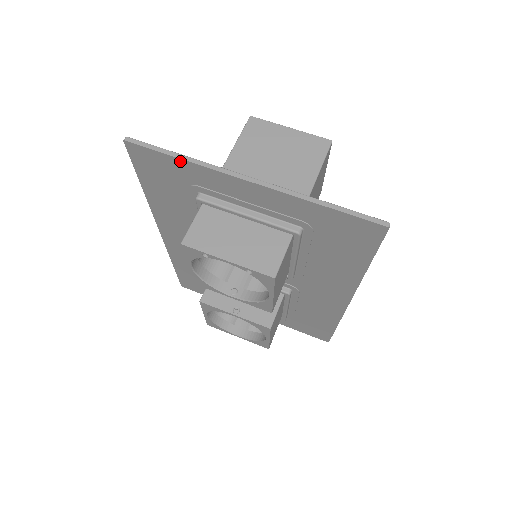
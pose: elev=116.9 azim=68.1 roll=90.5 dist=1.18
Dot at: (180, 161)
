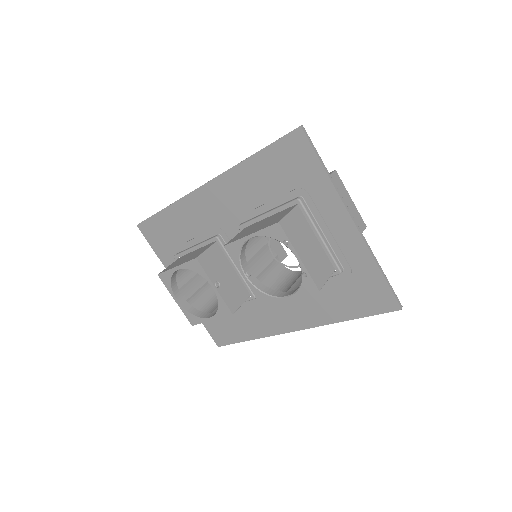
Dot at: (323, 173)
